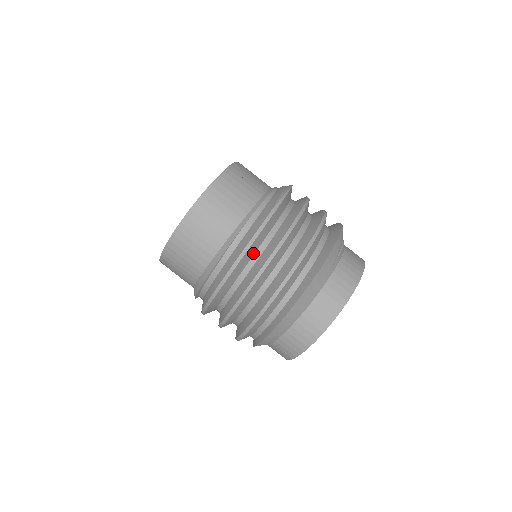
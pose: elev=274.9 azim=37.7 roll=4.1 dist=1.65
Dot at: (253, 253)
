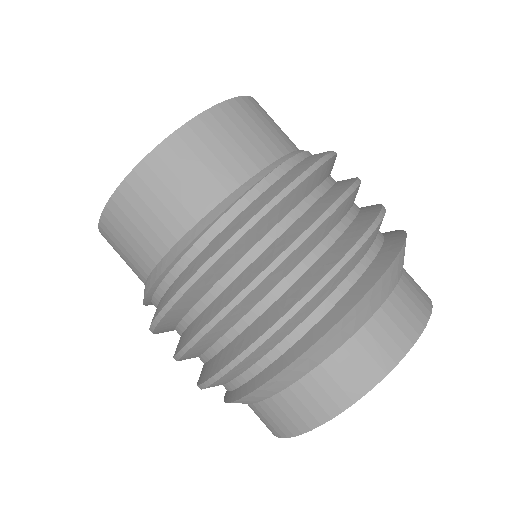
Dot at: (281, 216)
